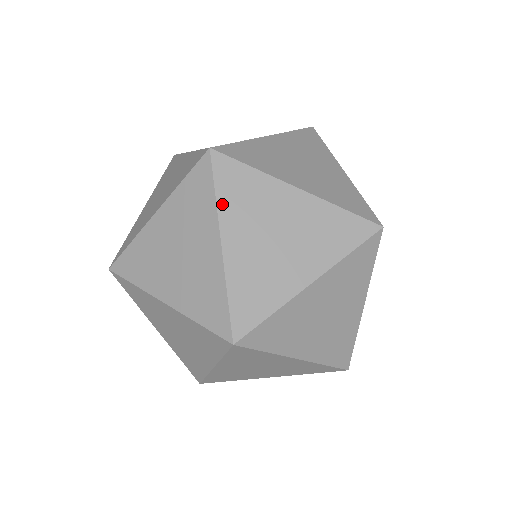
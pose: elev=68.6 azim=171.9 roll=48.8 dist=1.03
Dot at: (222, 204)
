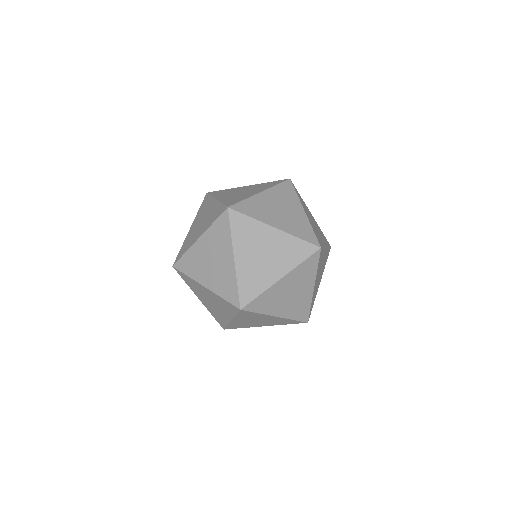
Dot at: (257, 218)
